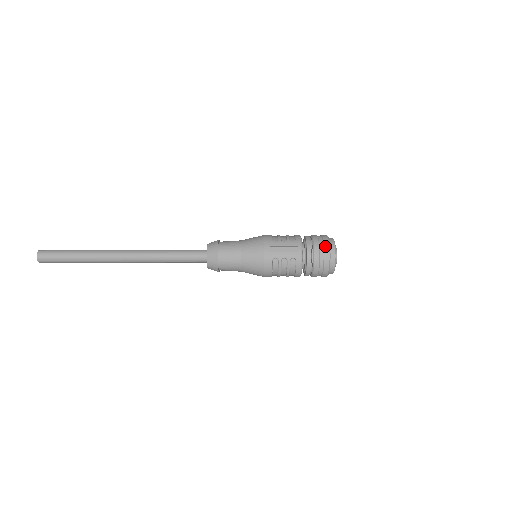
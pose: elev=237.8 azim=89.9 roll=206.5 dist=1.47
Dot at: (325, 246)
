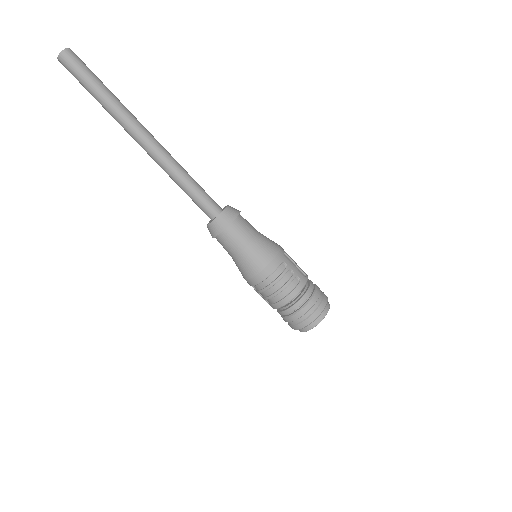
Dot at: (325, 295)
